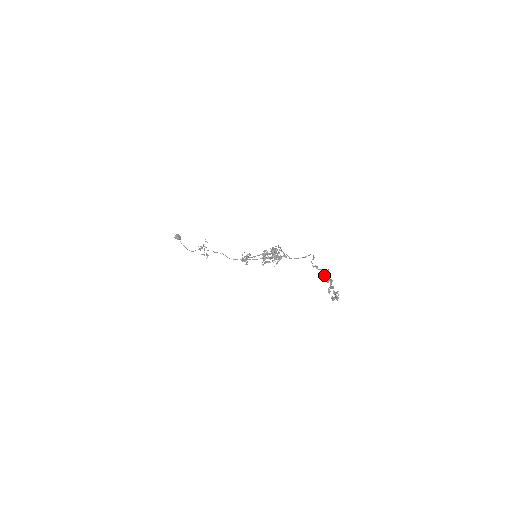
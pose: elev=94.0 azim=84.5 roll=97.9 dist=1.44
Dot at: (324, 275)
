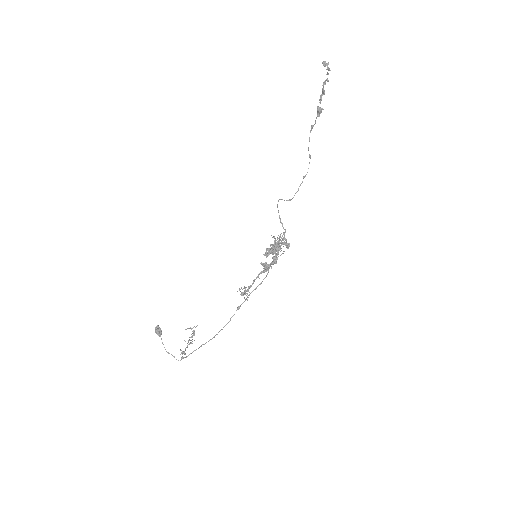
Dot at: (318, 110)
